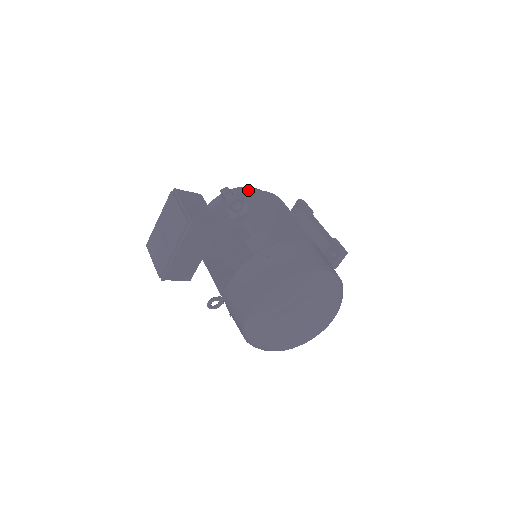
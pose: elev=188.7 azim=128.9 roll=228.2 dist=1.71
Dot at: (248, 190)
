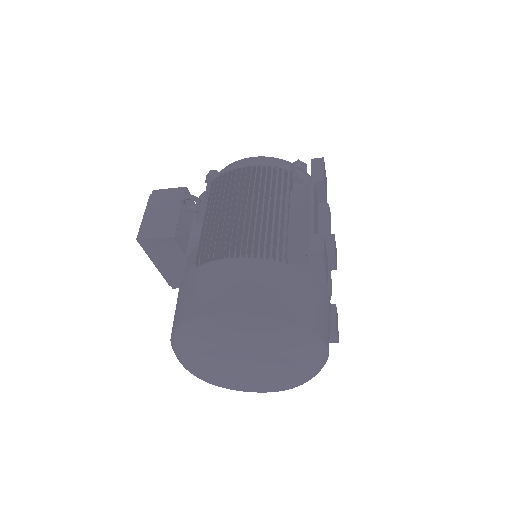
Dot at: (236, 167)
